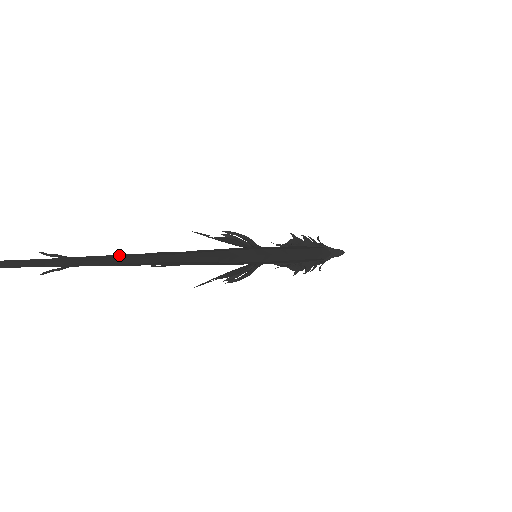
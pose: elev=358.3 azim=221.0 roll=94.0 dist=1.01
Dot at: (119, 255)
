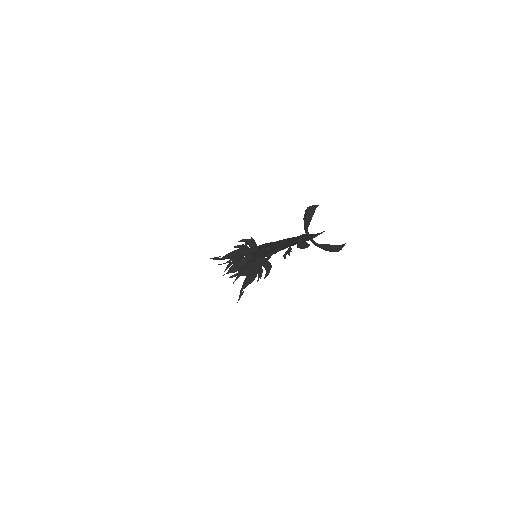
Dot at: (284, 239)
